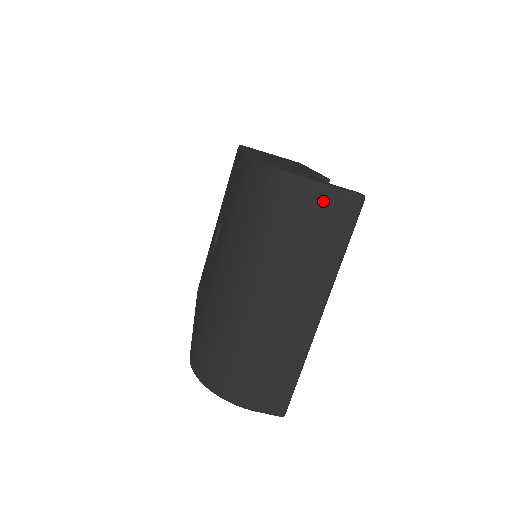
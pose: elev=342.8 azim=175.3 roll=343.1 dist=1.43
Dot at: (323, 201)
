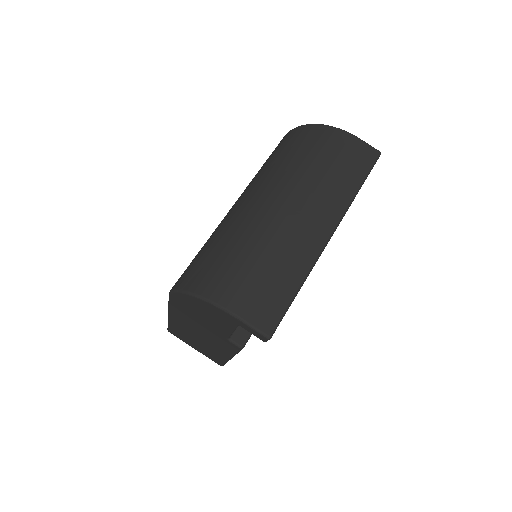
Dot at: (347, 143)
